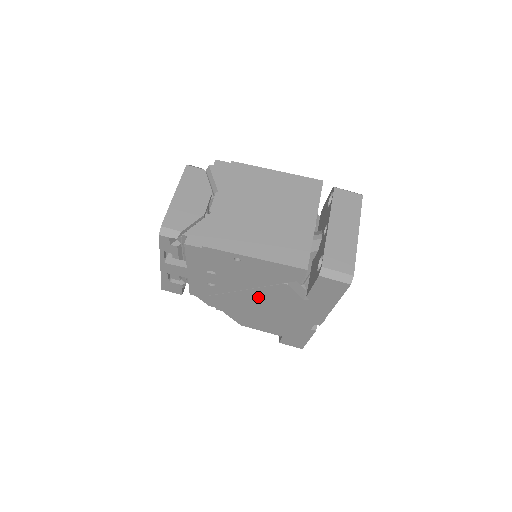
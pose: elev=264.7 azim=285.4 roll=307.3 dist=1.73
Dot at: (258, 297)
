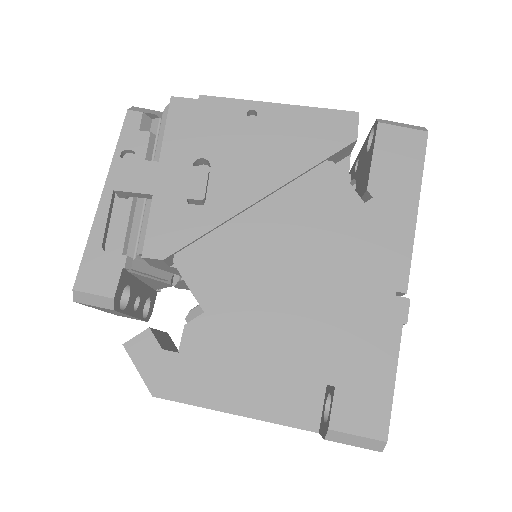
Dot at: (281, 221)
